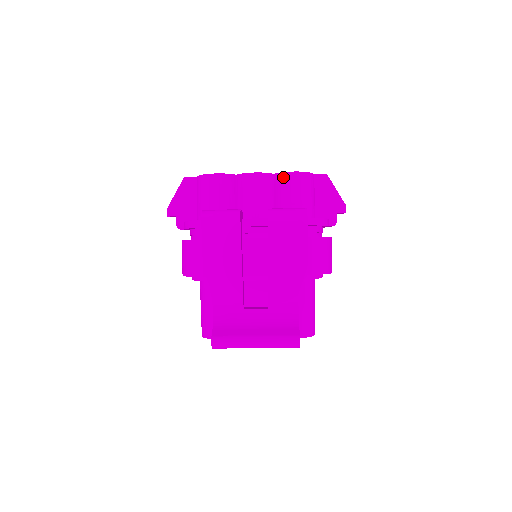
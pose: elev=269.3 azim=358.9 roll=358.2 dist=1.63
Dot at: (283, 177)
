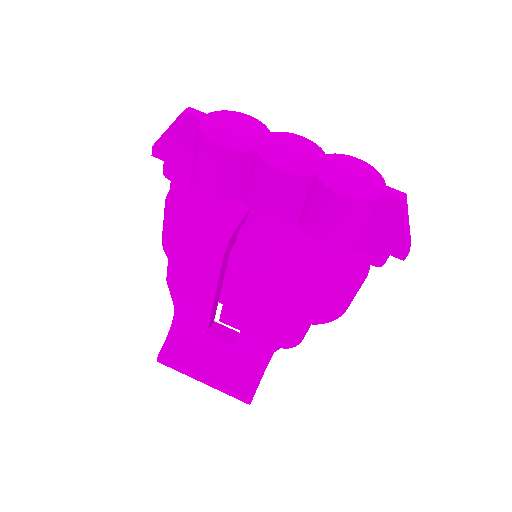
Dot at: (324, 194)
